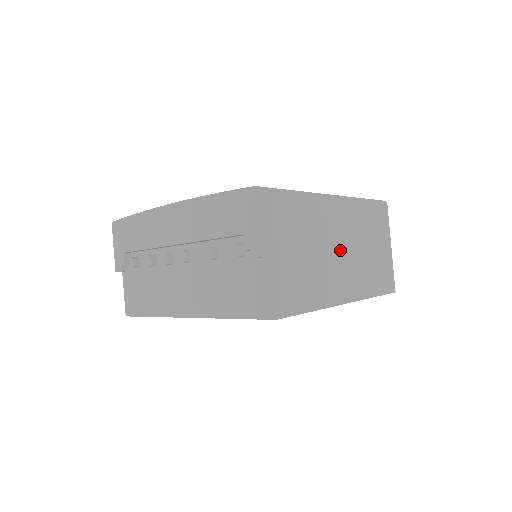
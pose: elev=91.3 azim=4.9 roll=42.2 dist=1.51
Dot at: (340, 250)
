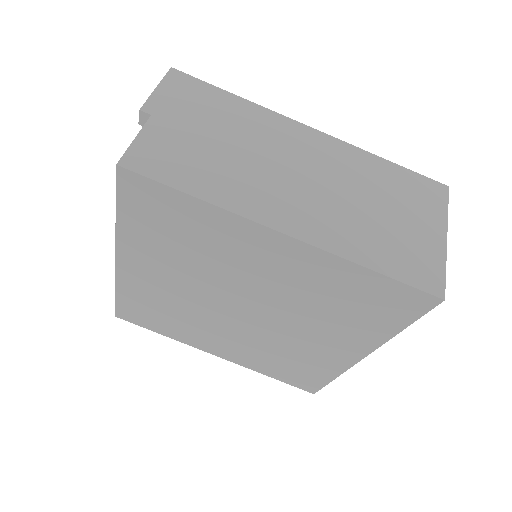
Dot at: (298, 175)
